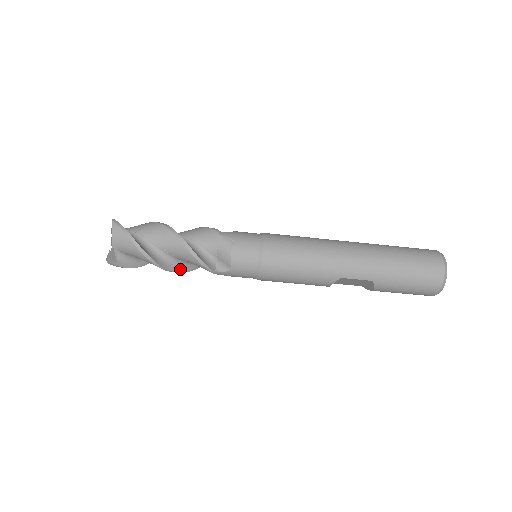
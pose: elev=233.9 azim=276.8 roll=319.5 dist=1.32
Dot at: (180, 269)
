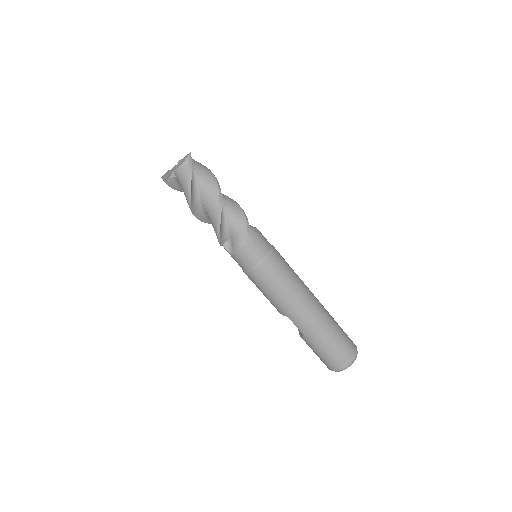
Dot at: (204, 219)
